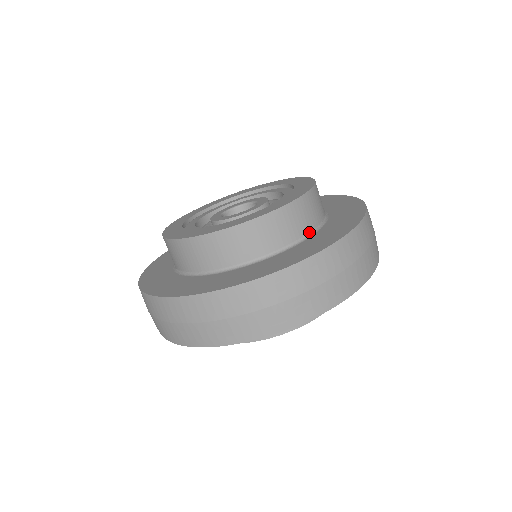
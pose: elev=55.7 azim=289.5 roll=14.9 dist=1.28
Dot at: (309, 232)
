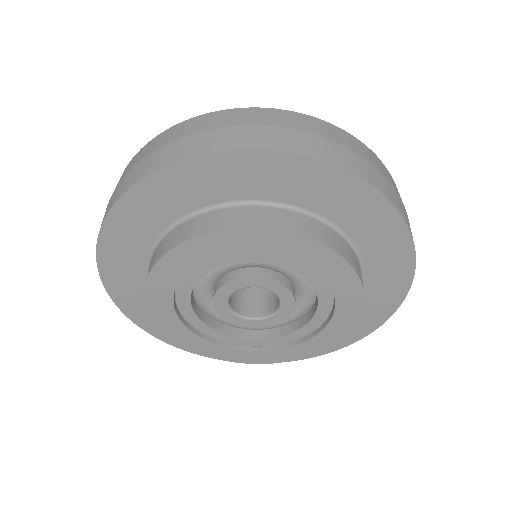
Dot at: occluded
